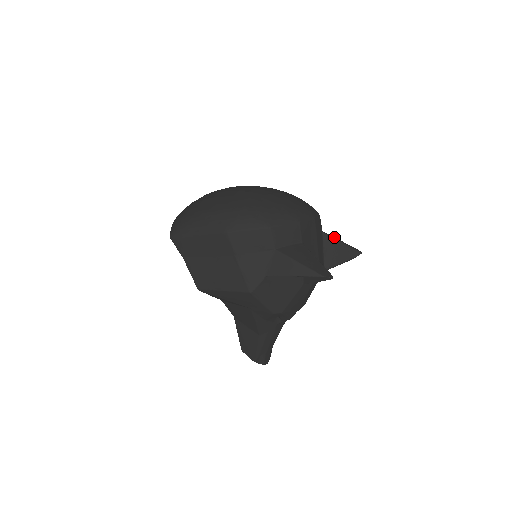
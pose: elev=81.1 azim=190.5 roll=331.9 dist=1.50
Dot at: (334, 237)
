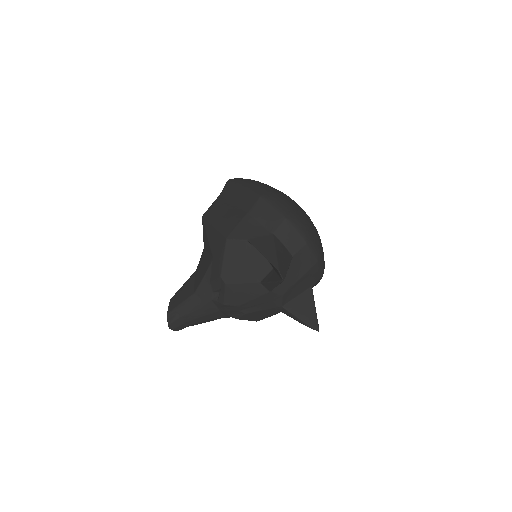
Dot at: occluded
